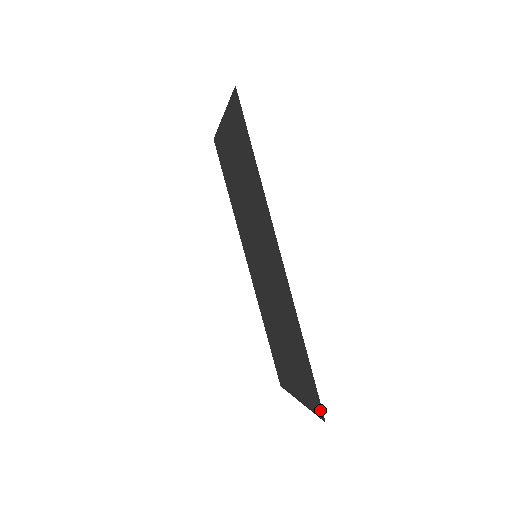
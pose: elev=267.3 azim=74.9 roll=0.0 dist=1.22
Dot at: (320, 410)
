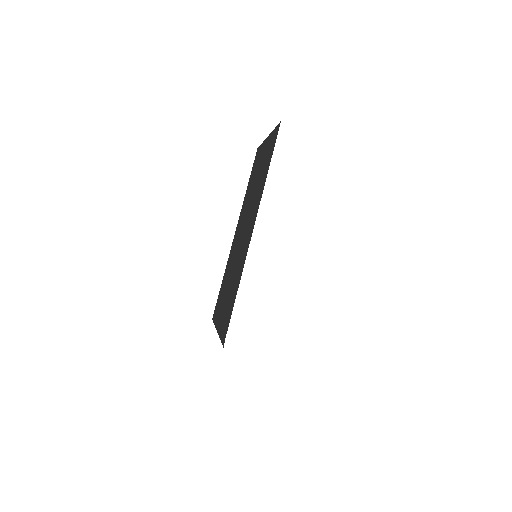
Dot at: (225, 336)
